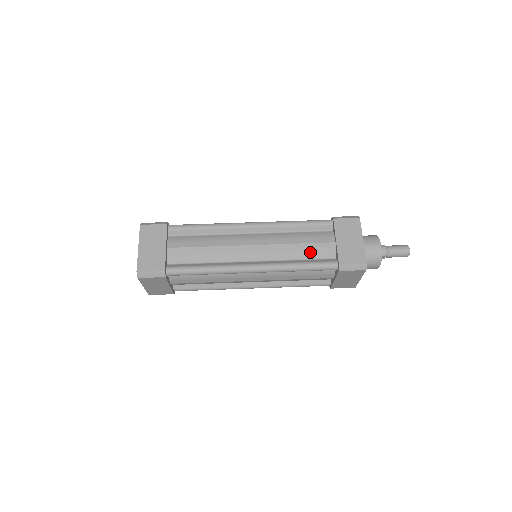
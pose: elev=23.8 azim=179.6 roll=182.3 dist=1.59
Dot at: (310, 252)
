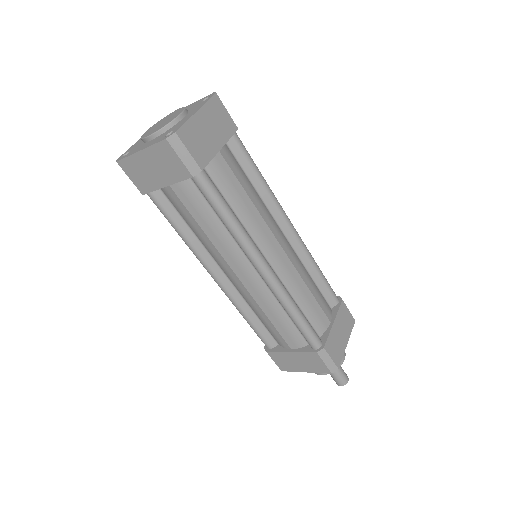
Dot at: (311, 309)
